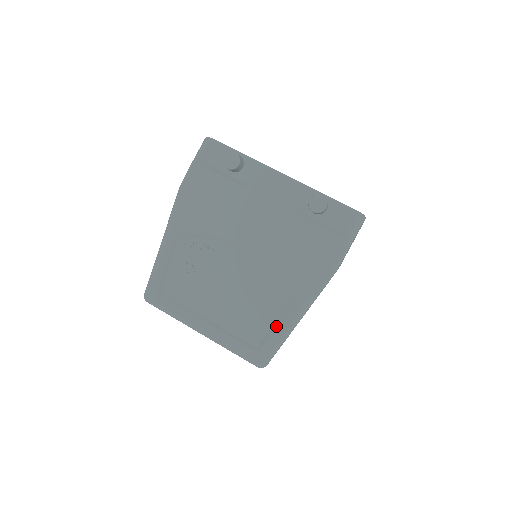
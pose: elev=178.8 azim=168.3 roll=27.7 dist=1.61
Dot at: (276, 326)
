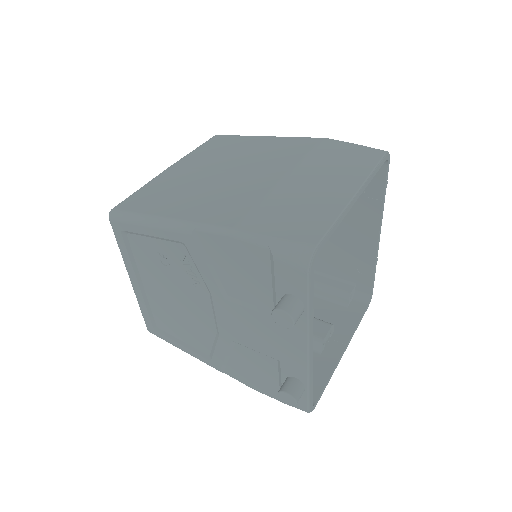
Dot at: (180, 344)
